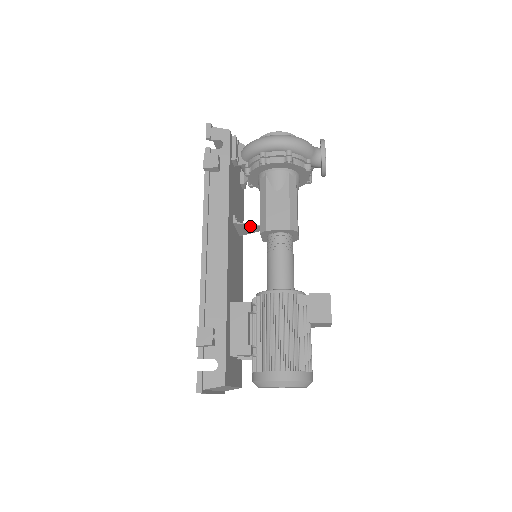
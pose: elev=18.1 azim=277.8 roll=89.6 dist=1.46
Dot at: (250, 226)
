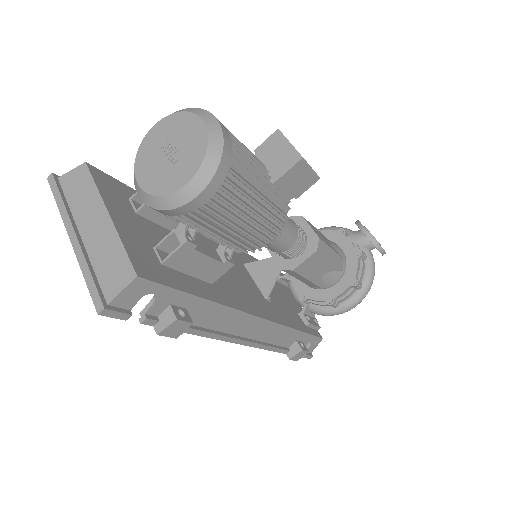
Dot at: (264, 263)
